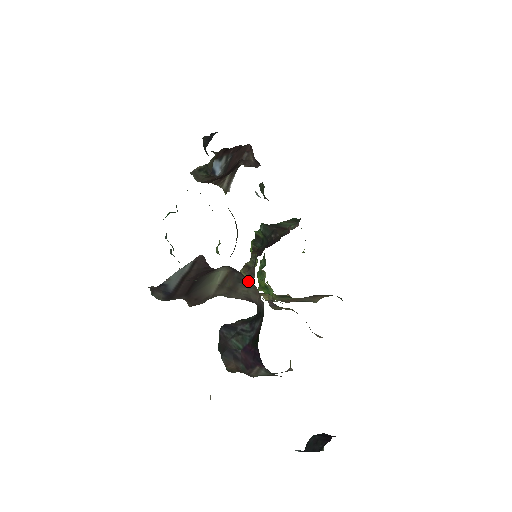
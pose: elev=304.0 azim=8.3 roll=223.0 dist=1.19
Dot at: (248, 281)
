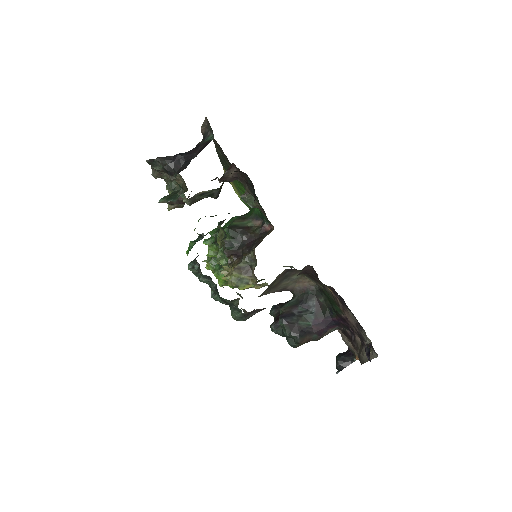
Dot at: occluded
